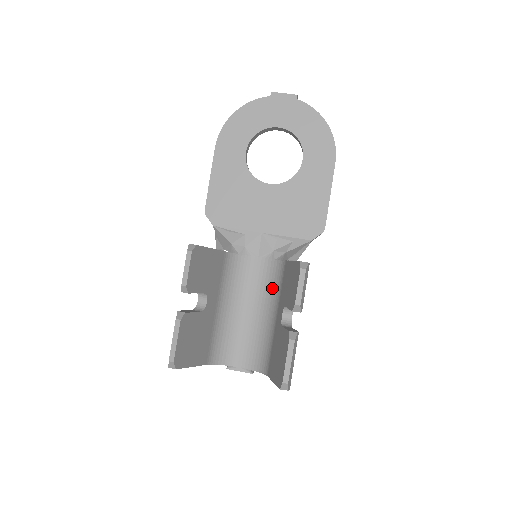
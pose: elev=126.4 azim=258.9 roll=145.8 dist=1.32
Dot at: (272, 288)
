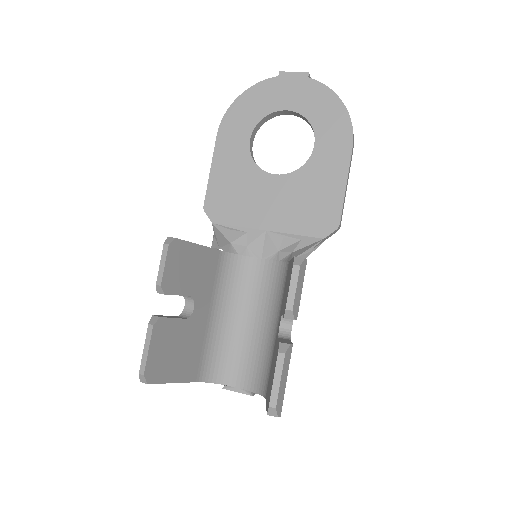
Dot at: (275, 294)
